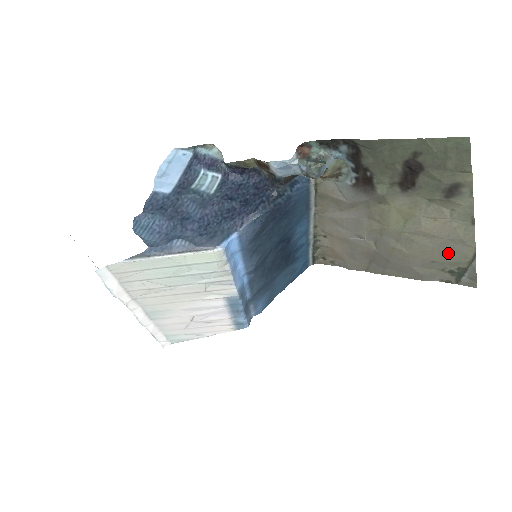
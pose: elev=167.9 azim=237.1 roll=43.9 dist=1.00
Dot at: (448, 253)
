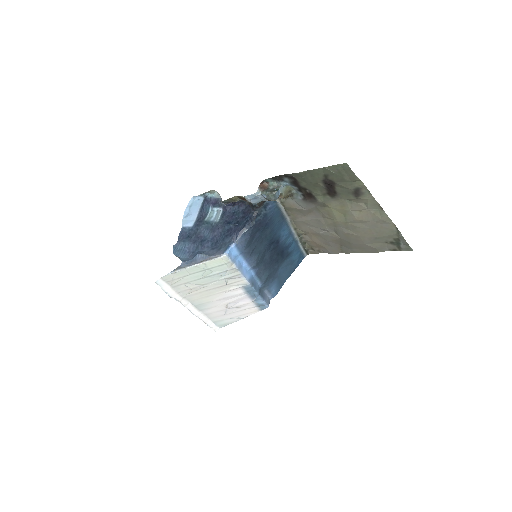
Dot at: (381, 231)
